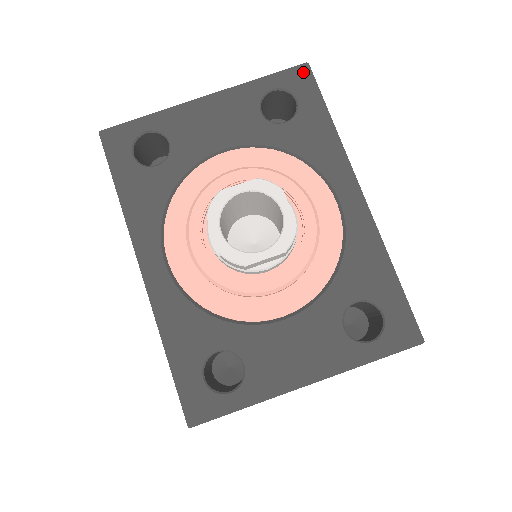
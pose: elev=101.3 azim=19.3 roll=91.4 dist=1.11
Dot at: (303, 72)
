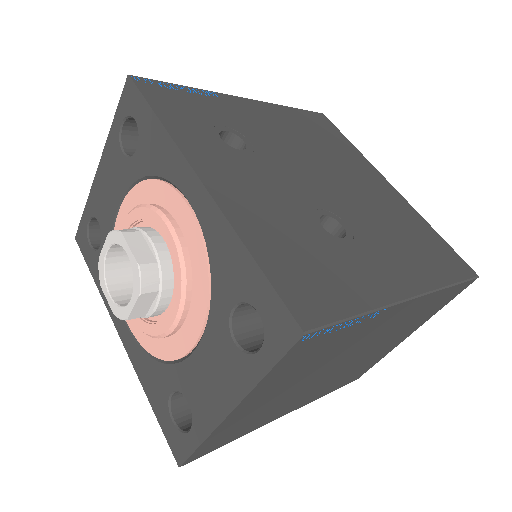
Dot at: (129, 88)
